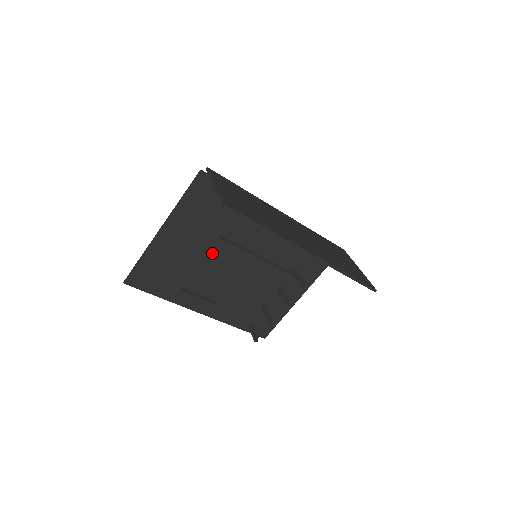
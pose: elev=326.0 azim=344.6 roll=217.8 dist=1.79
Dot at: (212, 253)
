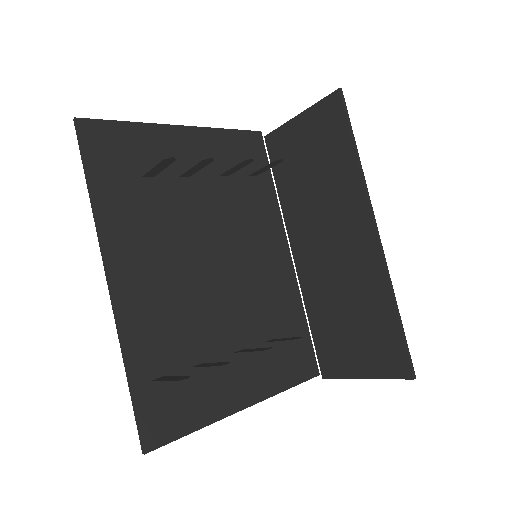
Dot at: (204, 212)
